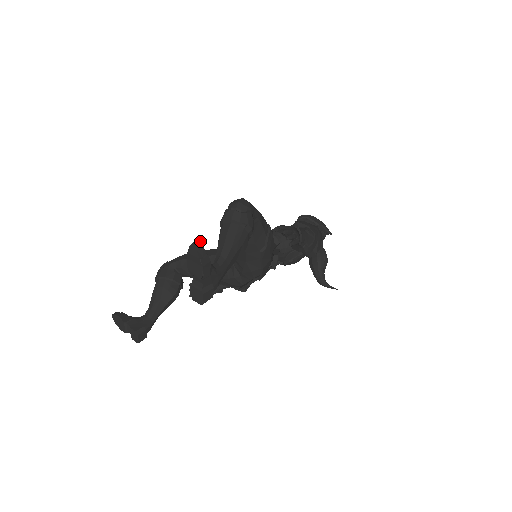
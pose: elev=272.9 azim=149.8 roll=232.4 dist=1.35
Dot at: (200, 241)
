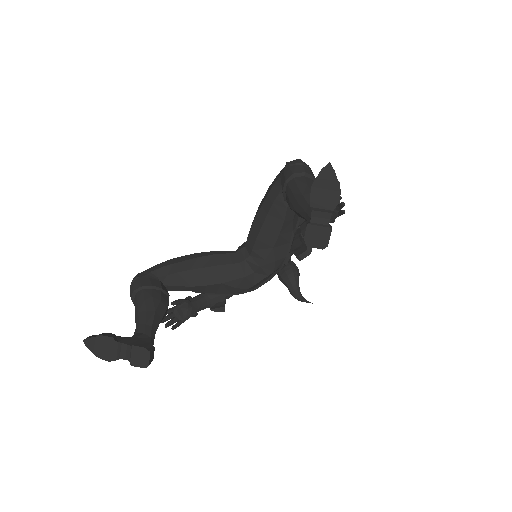
Dot at: occluded
